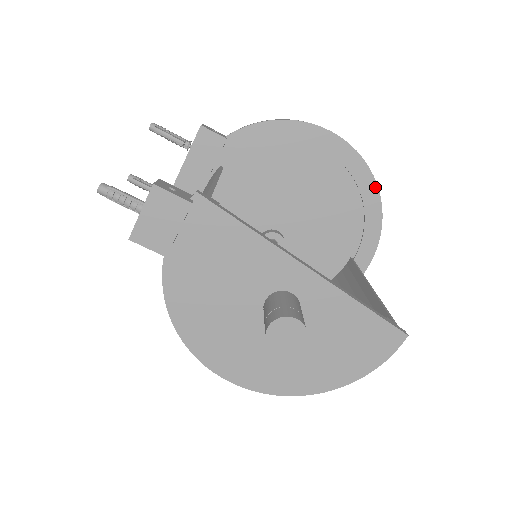
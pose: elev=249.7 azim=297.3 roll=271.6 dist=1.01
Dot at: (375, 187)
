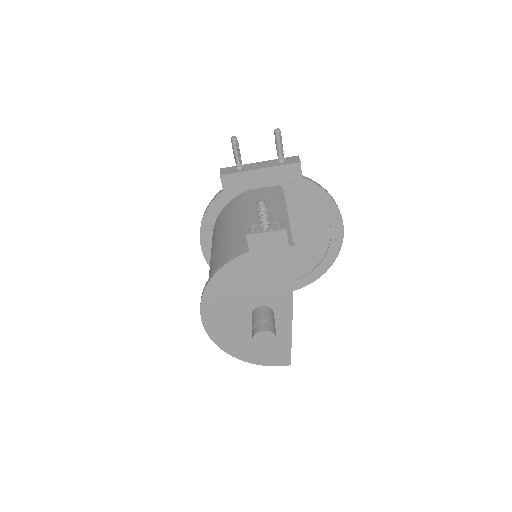
Dot at: (329, 267)
